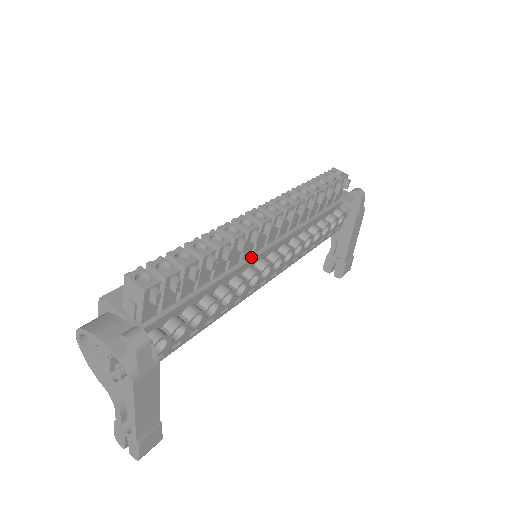
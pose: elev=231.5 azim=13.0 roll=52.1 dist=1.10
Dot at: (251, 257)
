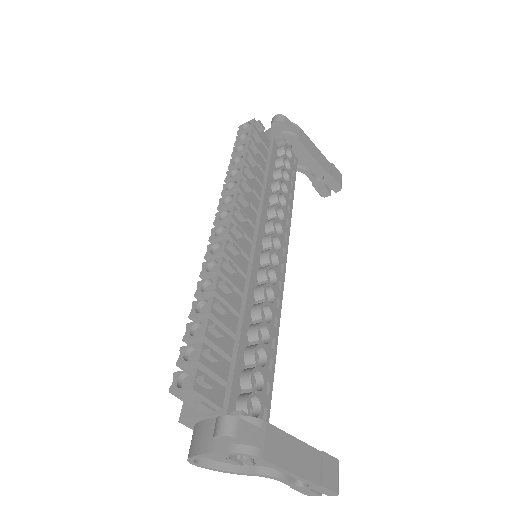
Dot at: (250, 264)
